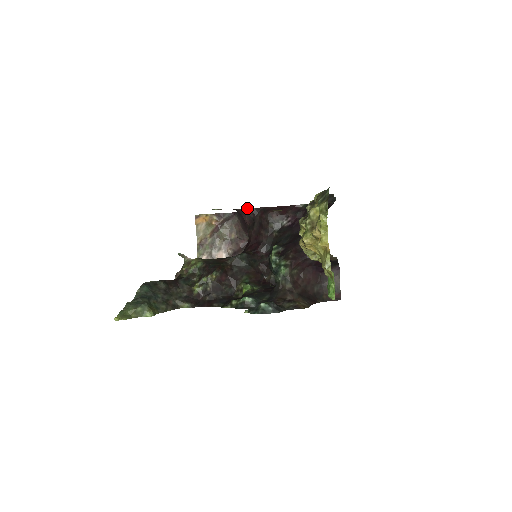
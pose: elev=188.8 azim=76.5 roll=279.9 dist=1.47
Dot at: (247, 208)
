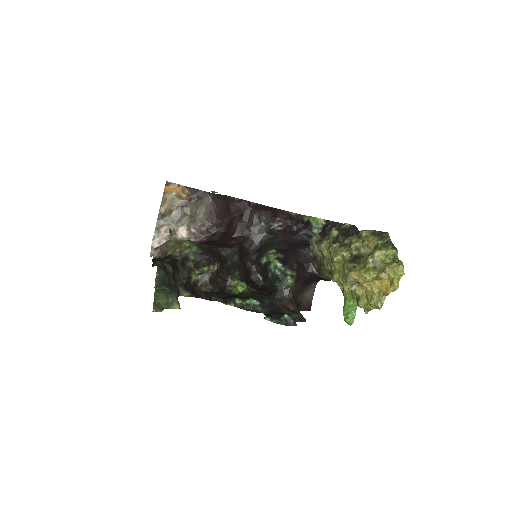
Dot at: (241, 199)
